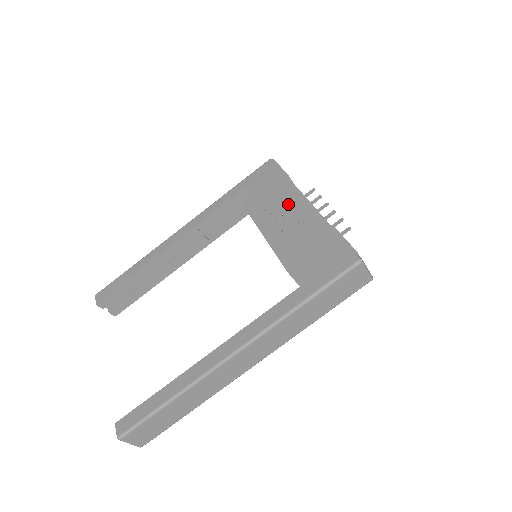
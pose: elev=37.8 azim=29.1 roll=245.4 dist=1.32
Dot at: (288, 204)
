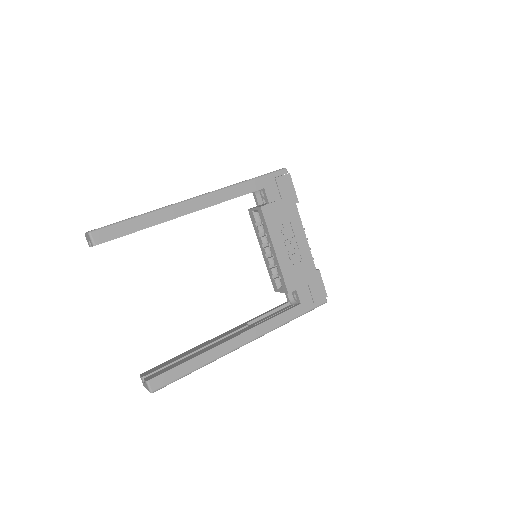
Dot at: (295, 232)
